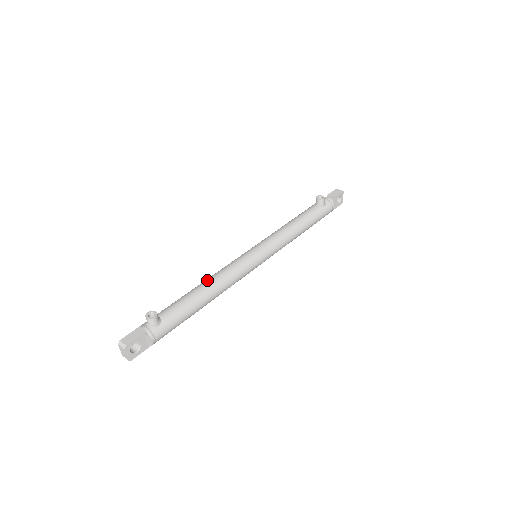
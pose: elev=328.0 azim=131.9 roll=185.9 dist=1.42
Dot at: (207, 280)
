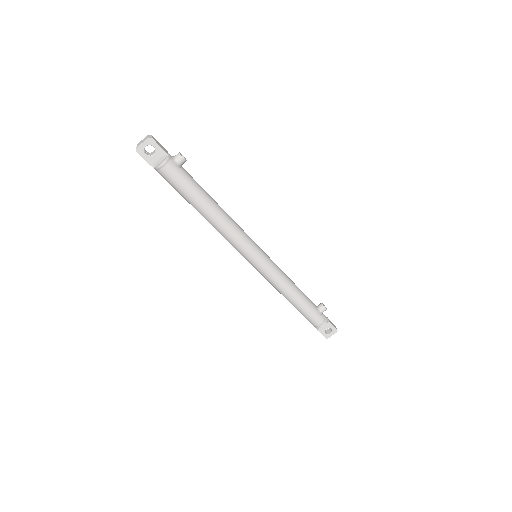
Dot at: occluded
